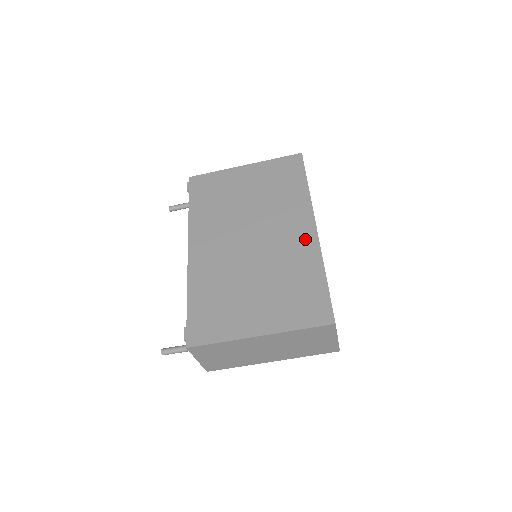
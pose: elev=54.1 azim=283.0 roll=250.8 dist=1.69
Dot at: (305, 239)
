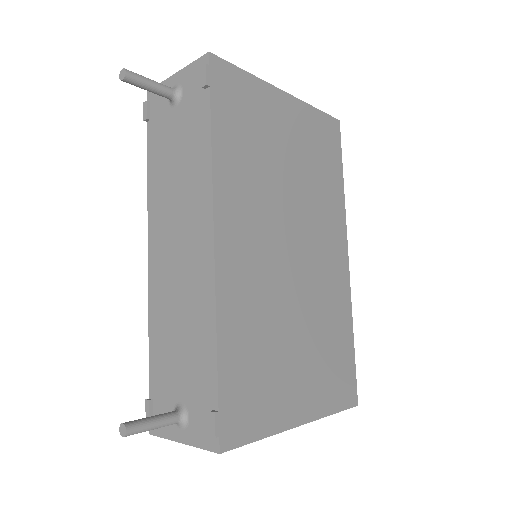
Dot at: (340, 274)
